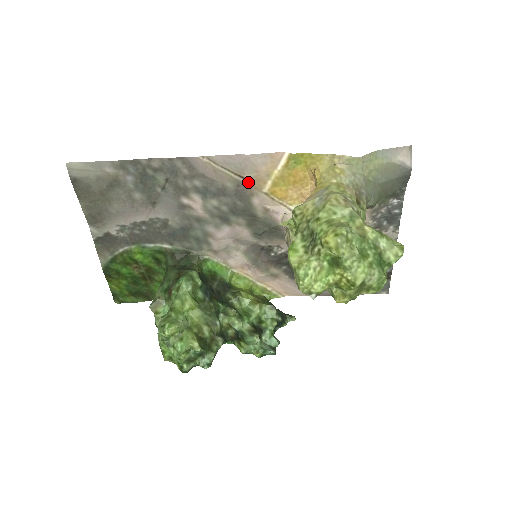
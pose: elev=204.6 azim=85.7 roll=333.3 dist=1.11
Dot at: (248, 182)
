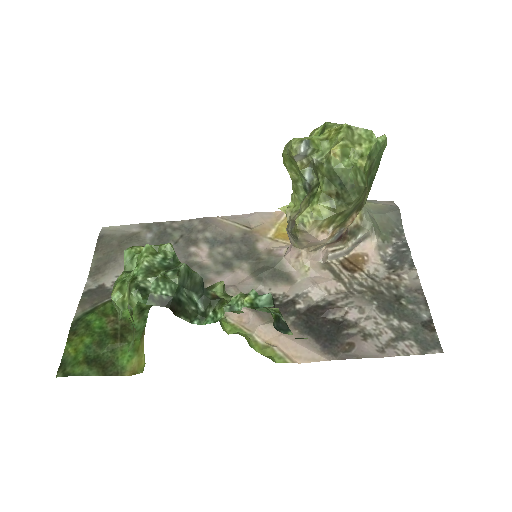
Dot at: (254, 231)
